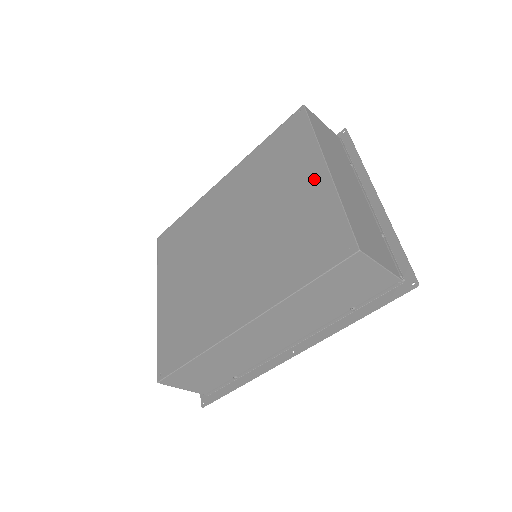
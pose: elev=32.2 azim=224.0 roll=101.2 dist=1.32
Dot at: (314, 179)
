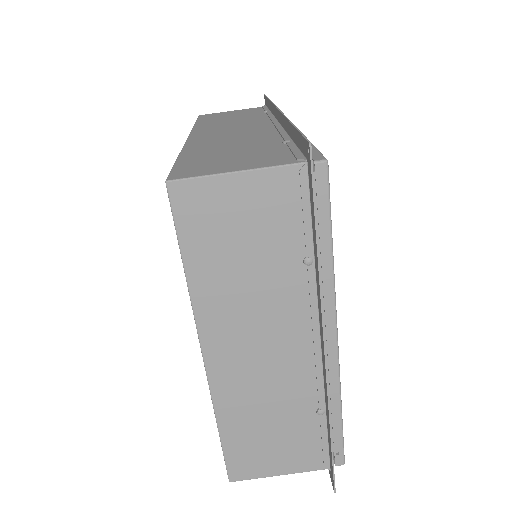
Dot at: occluded
